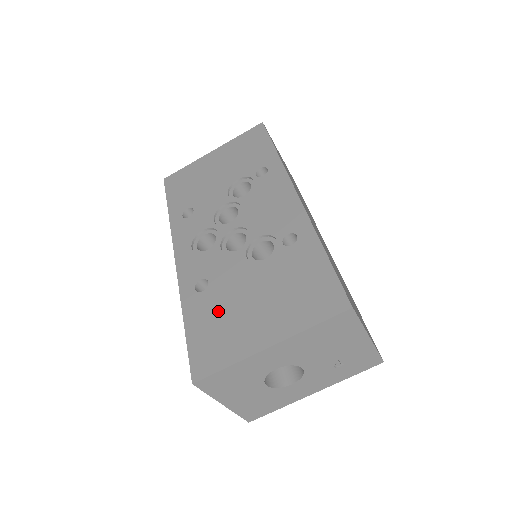
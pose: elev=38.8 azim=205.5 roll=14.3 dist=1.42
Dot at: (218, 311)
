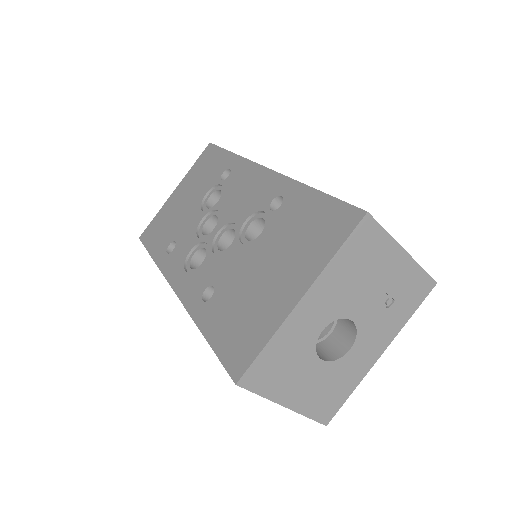
Dot at: (234, 303)
